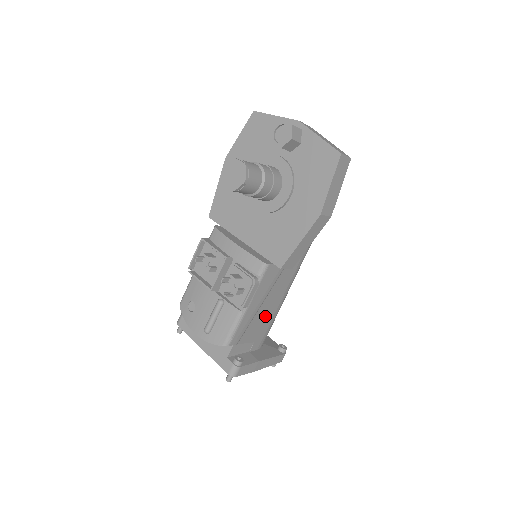
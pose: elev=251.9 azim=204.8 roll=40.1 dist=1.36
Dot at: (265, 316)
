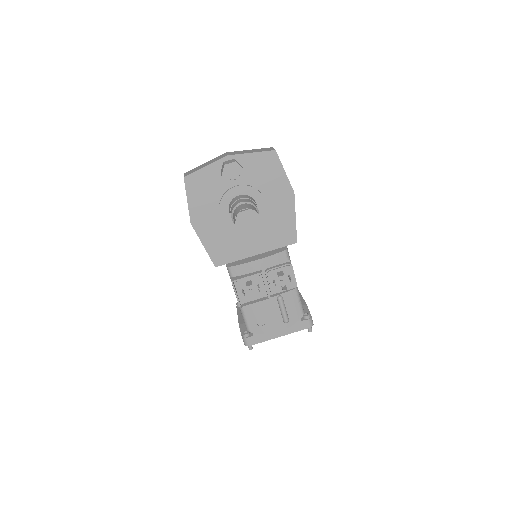
Dot at: occluded
